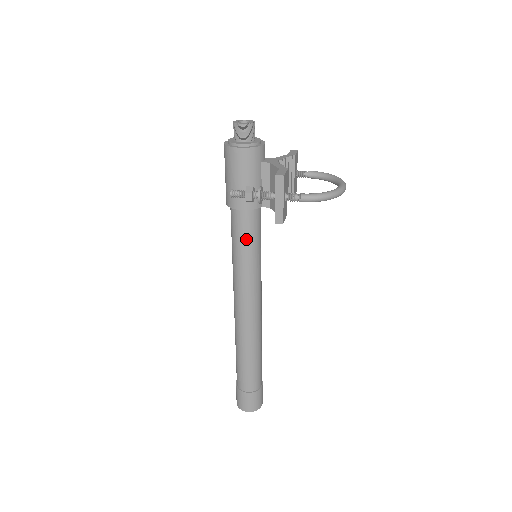
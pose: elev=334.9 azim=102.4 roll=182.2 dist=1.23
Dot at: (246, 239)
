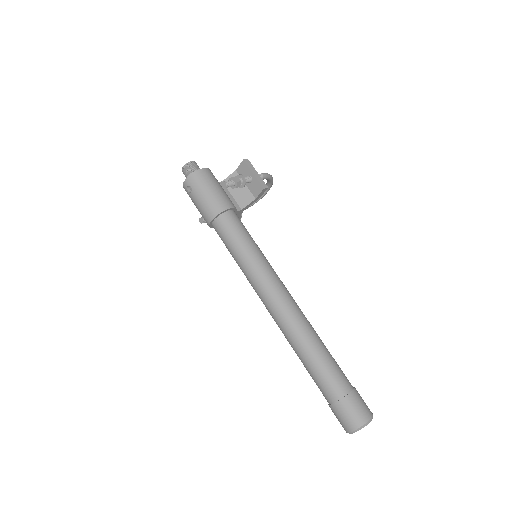
Dot at: (246, 232)
